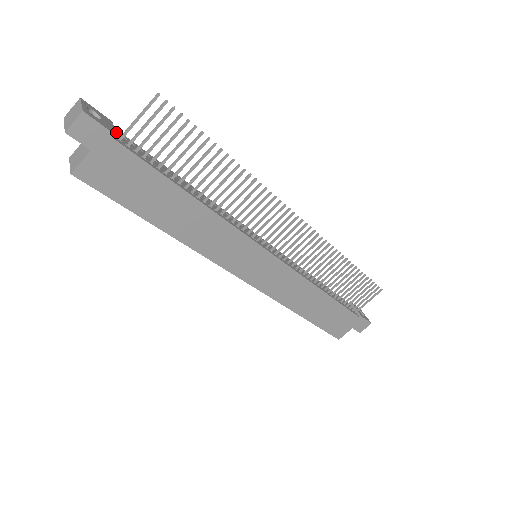
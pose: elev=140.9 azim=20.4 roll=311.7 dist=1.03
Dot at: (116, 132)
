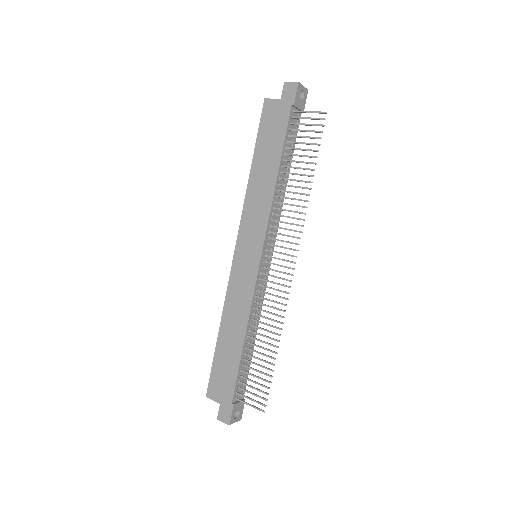
Dot at: (298, 114)
